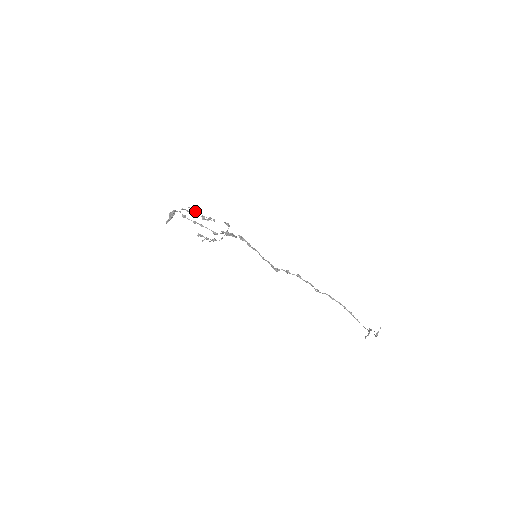
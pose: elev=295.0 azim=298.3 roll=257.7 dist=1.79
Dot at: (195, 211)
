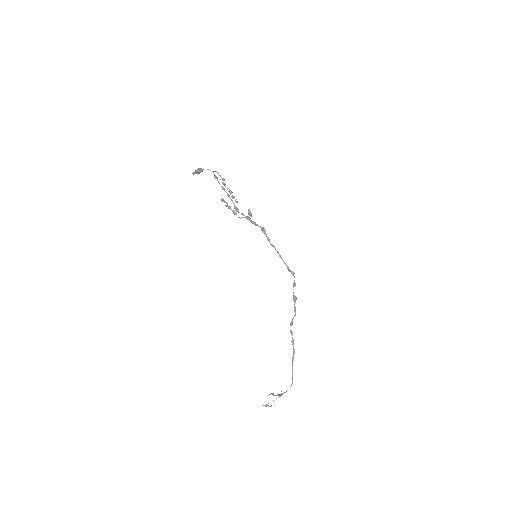
Dot at: (222, 182)
